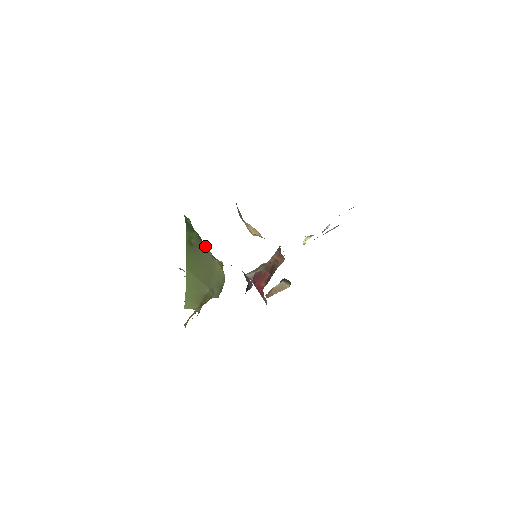
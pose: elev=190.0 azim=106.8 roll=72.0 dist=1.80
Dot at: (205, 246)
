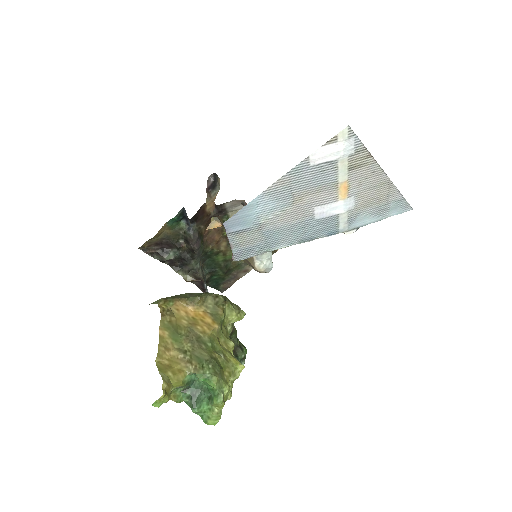
Dot at: occluded
